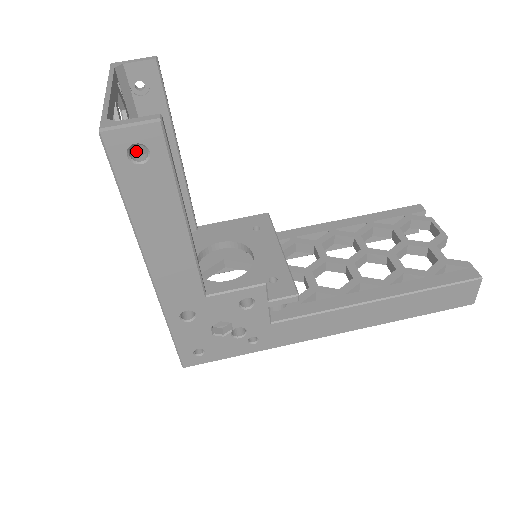
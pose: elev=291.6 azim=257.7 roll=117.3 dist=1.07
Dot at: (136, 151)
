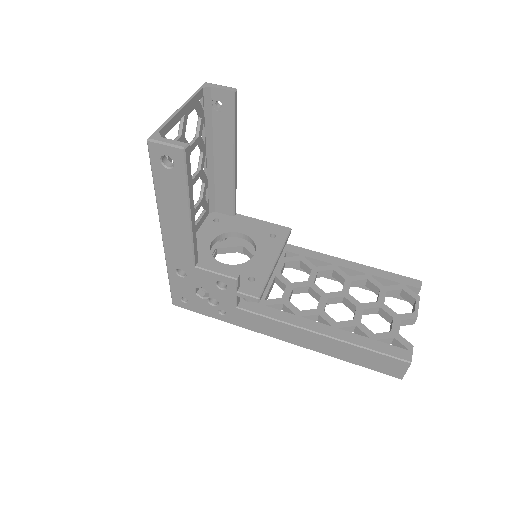
Dot at: (200, 147)
